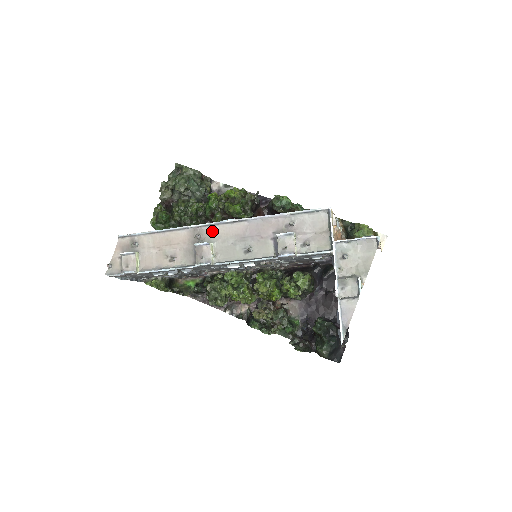
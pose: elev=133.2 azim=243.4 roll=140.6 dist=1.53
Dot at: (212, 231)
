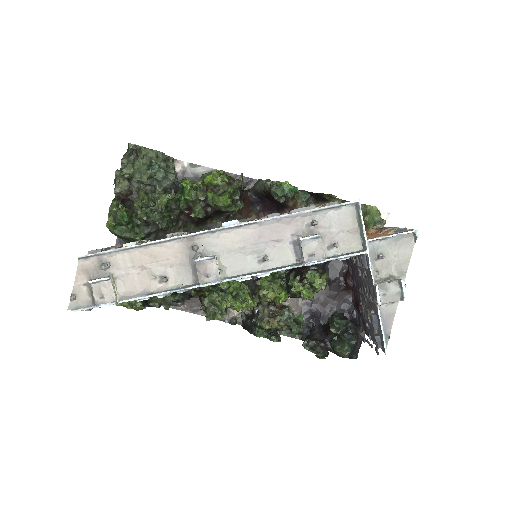
Dot at: (212, 239)
